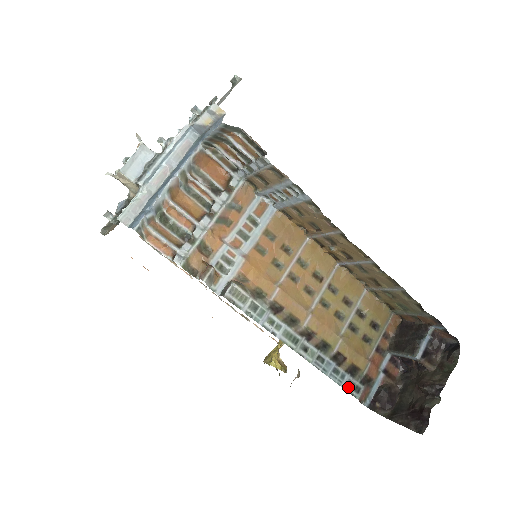
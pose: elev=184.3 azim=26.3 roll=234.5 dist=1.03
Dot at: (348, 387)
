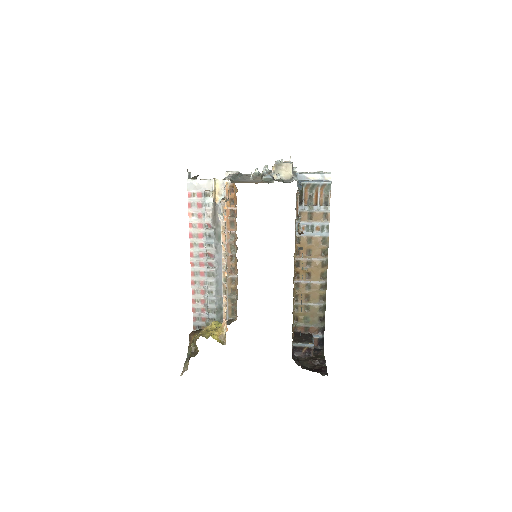
Dot at: occluded
